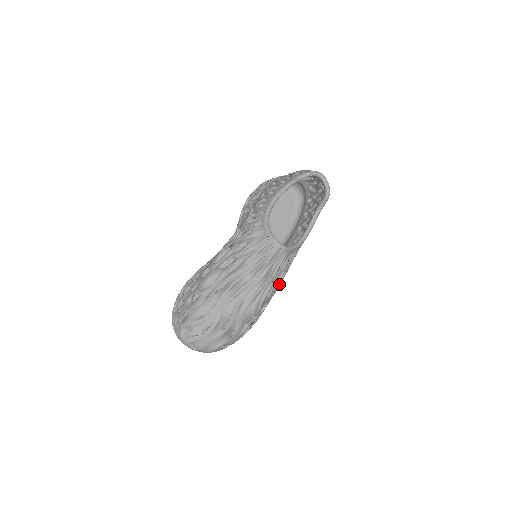
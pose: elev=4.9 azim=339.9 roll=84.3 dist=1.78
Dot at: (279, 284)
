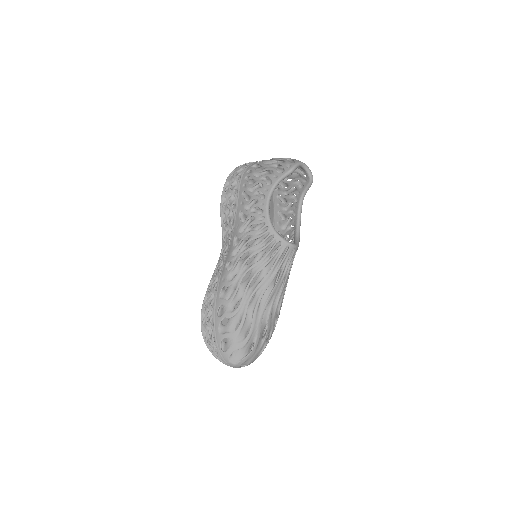
Dot at: occluded
